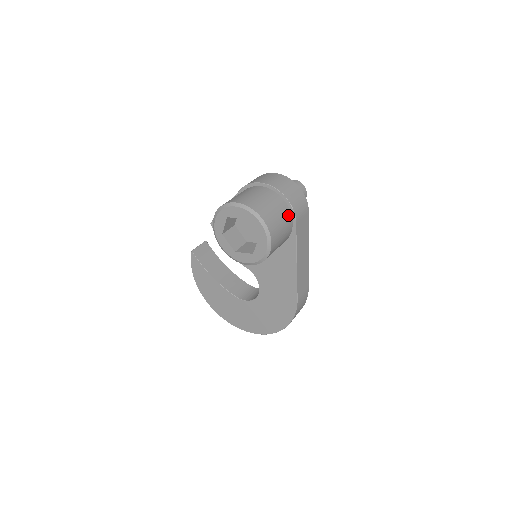
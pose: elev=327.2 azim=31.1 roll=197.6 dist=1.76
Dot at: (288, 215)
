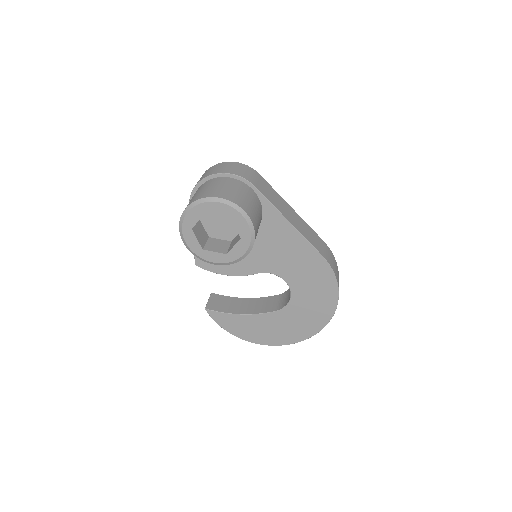
Dot at: (241, 185)
